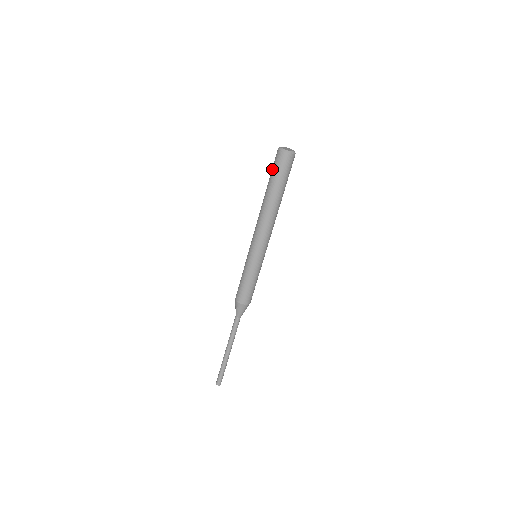
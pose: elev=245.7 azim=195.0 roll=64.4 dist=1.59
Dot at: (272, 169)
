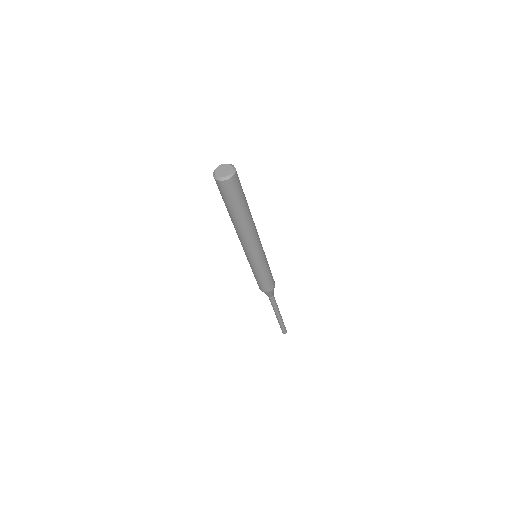
Dot at: (223, 198)
